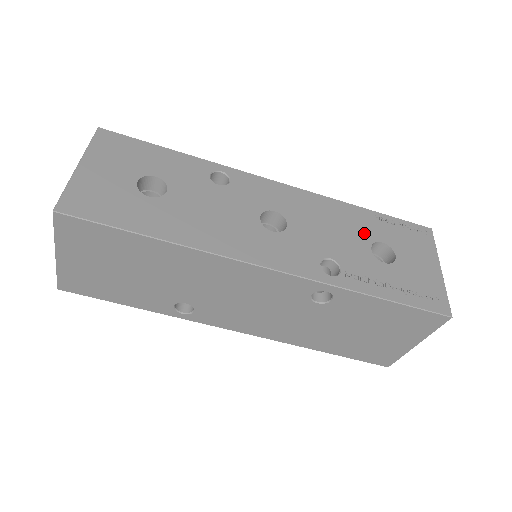
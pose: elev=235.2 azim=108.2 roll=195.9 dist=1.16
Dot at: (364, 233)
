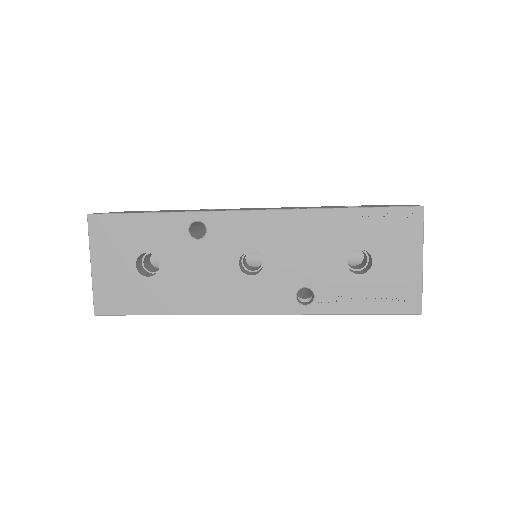
Dot at: (340, 244)
